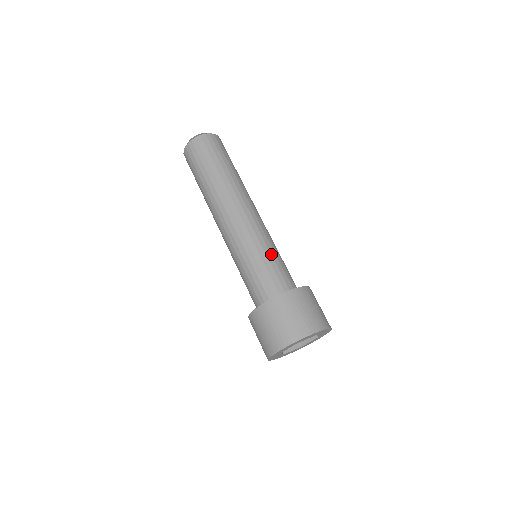
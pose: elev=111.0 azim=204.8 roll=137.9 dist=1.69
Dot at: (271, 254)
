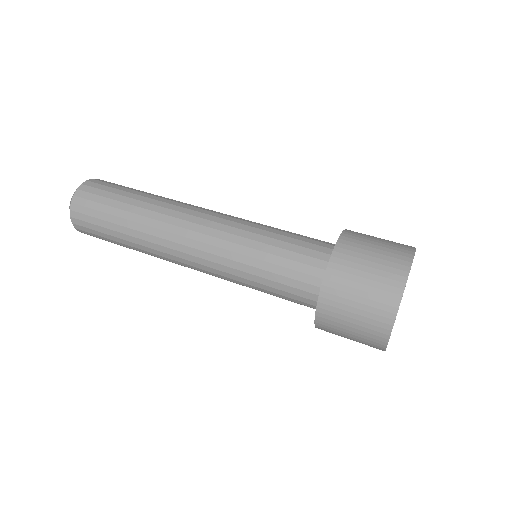
Dot at: occluded
